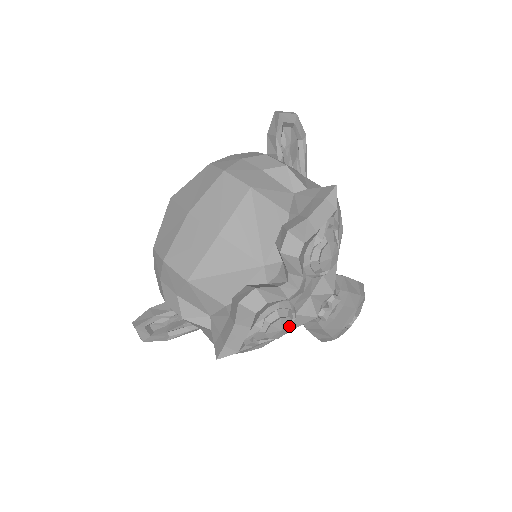
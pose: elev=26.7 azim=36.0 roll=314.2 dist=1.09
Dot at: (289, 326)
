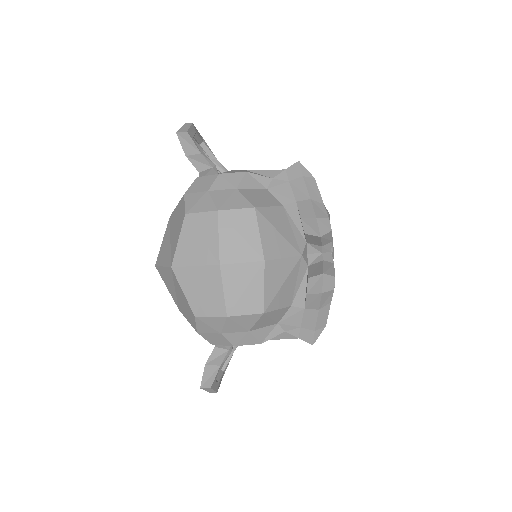
Dot at: occluded
